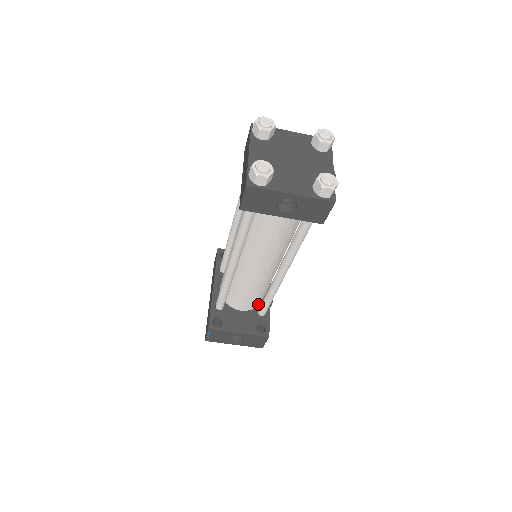
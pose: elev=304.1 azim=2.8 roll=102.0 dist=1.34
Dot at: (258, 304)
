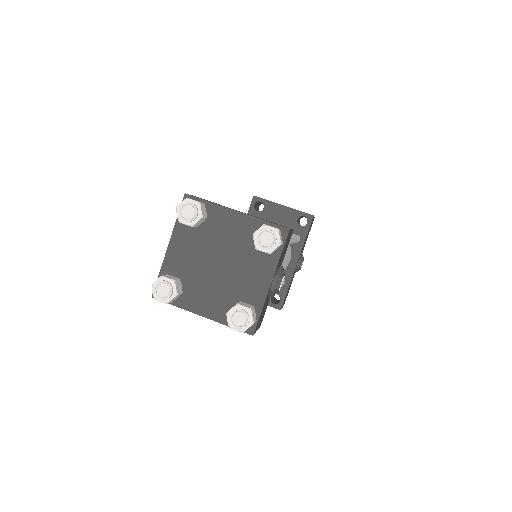
Dot at: occluded
